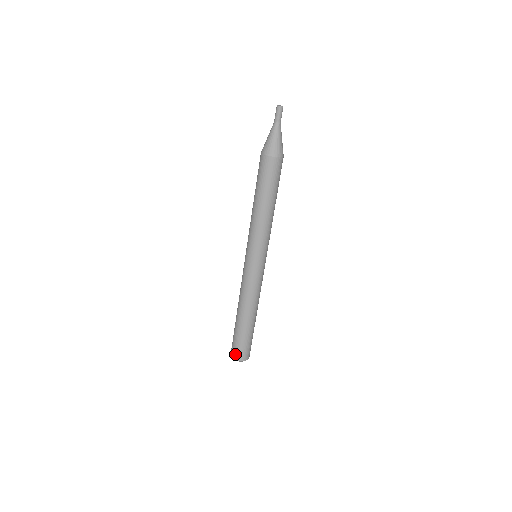
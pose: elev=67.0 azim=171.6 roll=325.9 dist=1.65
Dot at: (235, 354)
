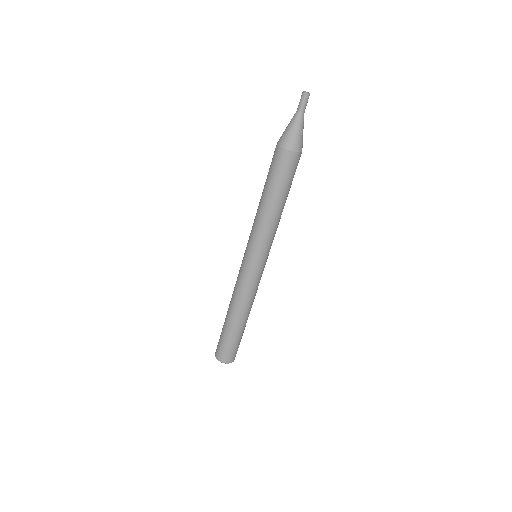
Dot at: (216, 350)
